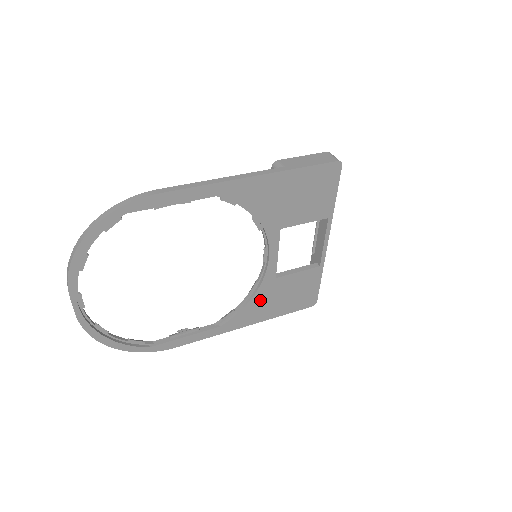
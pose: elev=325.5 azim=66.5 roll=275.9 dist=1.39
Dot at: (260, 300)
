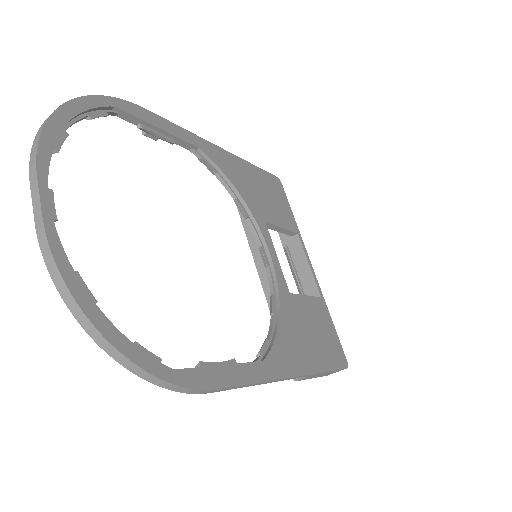
Dot at: (289, 326)
